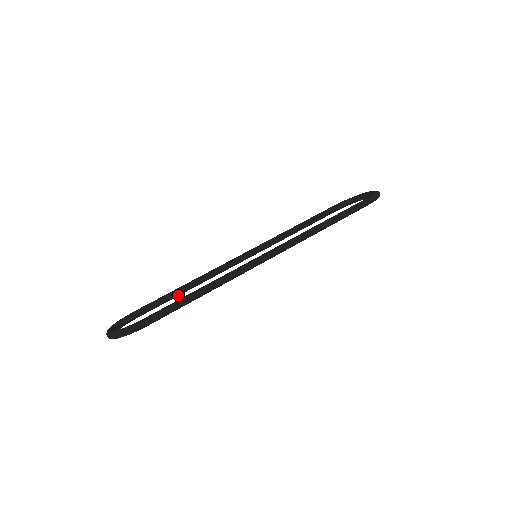
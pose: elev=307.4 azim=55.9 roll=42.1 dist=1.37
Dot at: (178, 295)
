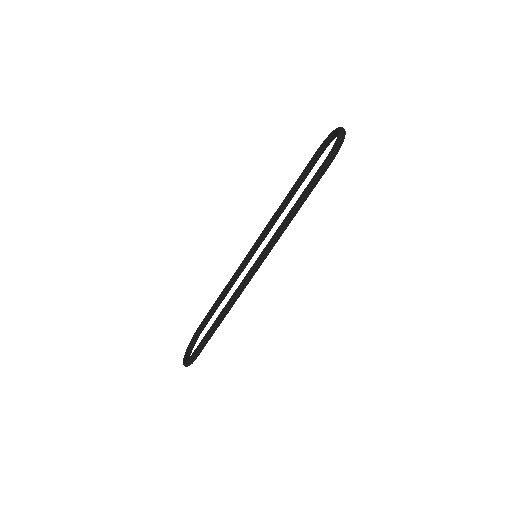
Dot at: (221, 302)
